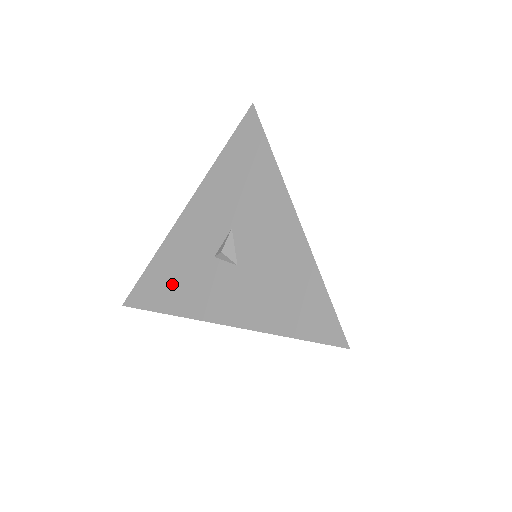
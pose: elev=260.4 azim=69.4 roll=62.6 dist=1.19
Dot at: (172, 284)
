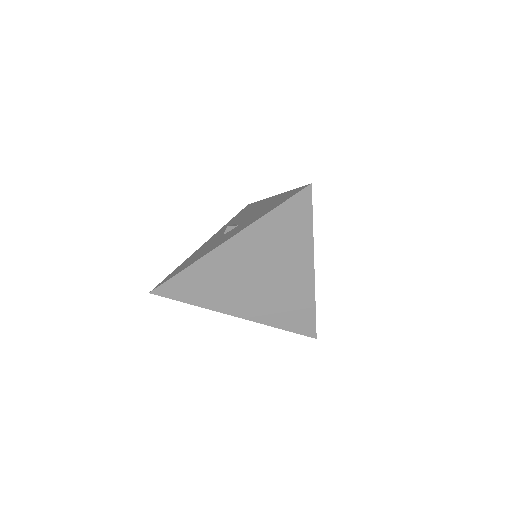
Dot at: (192, 260)
